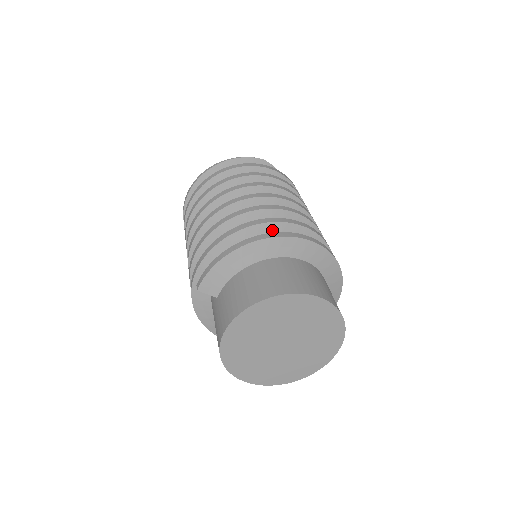
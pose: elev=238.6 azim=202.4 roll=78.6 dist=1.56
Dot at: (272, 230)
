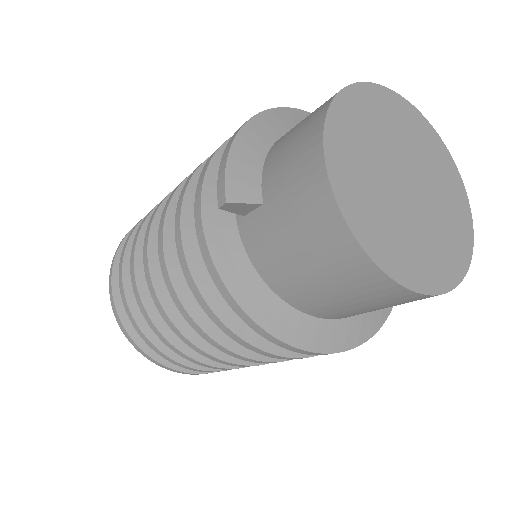
Dot at: occluded
